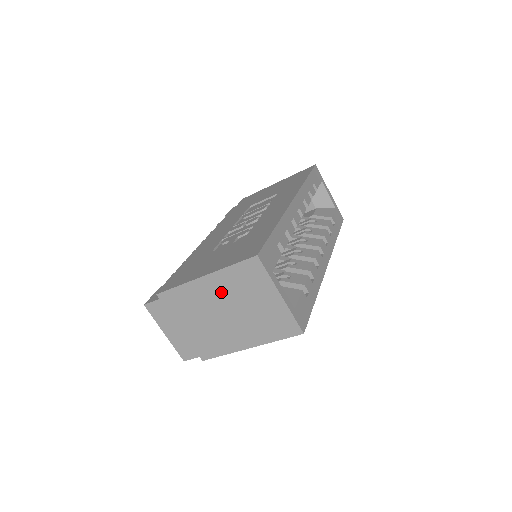
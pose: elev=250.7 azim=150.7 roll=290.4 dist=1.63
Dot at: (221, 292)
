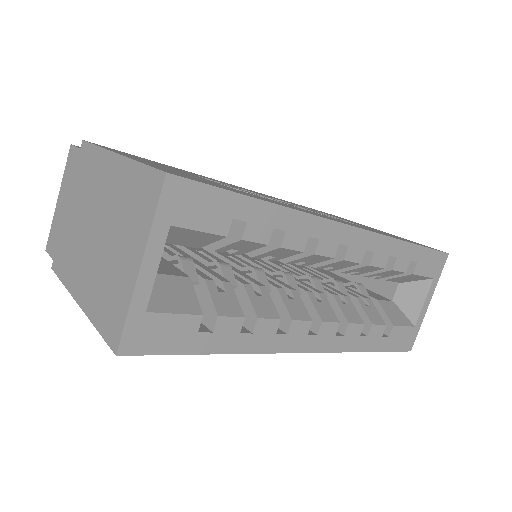
Dot at: (112, 194)
